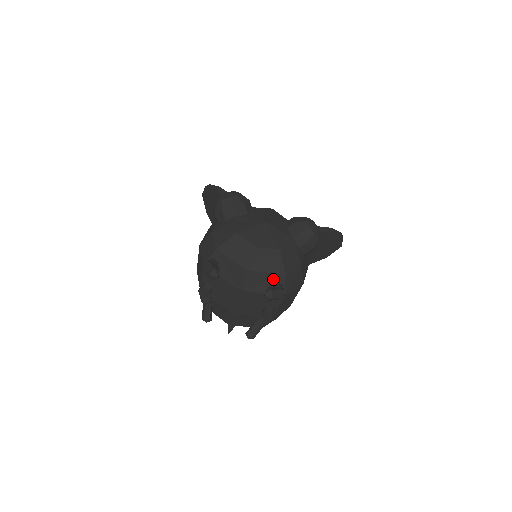
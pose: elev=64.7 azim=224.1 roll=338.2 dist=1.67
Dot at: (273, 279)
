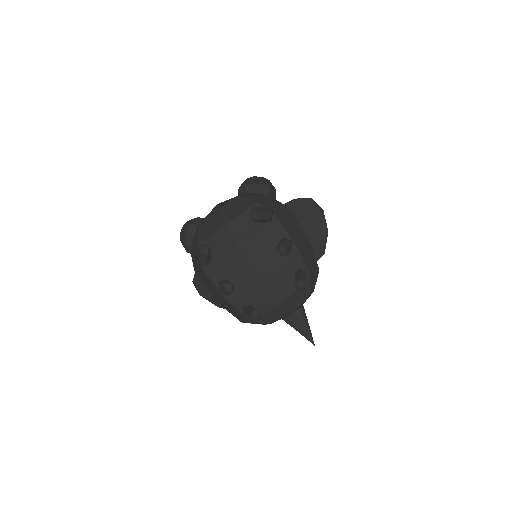
Dot at: occluded
